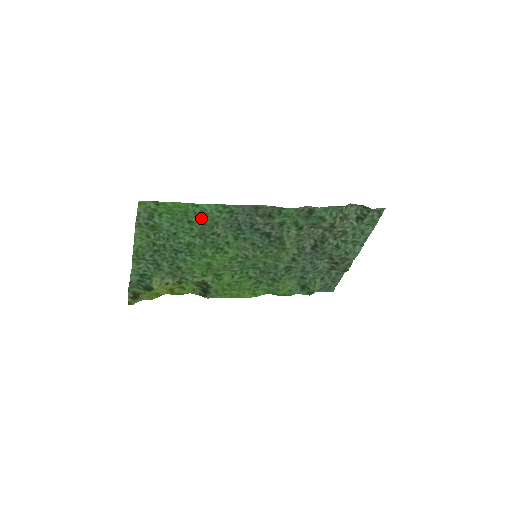
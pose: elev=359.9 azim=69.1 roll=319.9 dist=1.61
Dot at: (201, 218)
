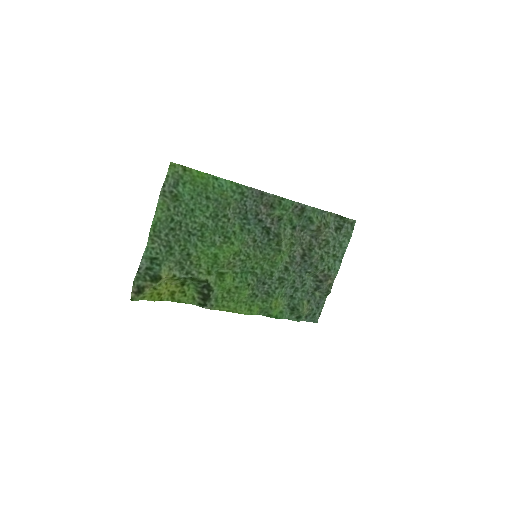
Dot at: (217, 195)
